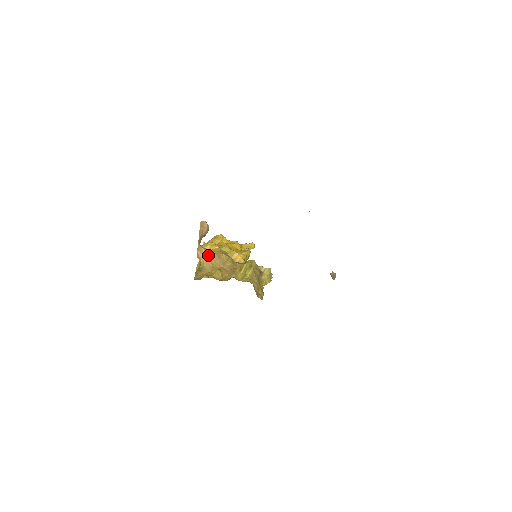
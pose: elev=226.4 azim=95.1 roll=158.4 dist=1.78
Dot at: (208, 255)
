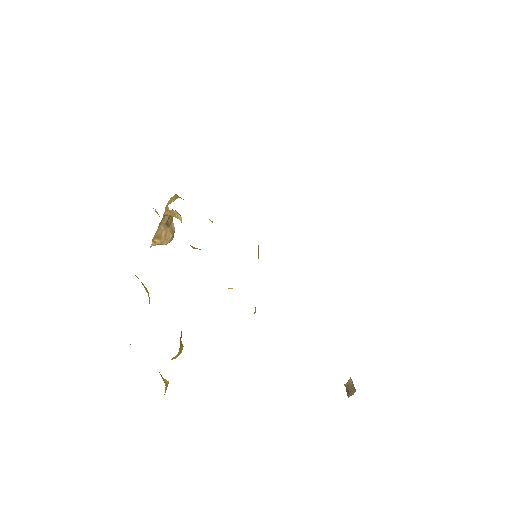
Dot at: occluded
